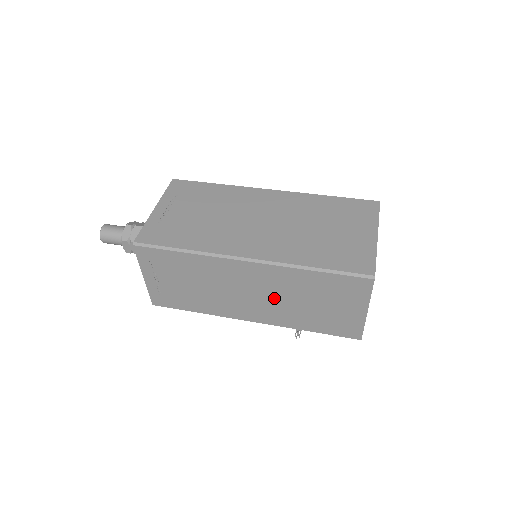
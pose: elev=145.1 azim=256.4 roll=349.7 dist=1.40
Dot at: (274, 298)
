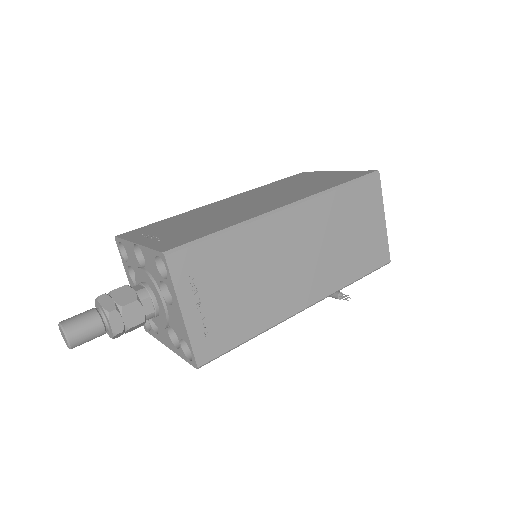
Dot at: (319, 250)
